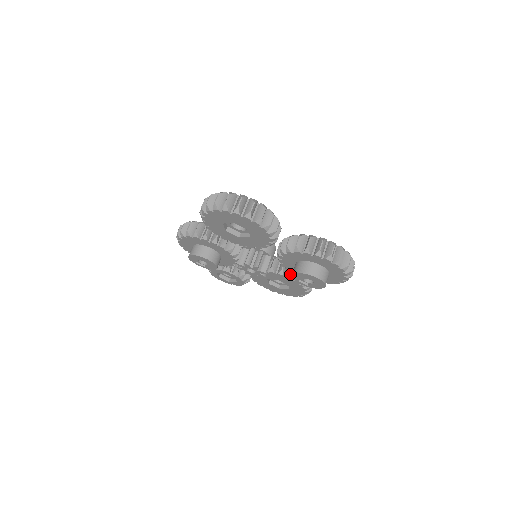
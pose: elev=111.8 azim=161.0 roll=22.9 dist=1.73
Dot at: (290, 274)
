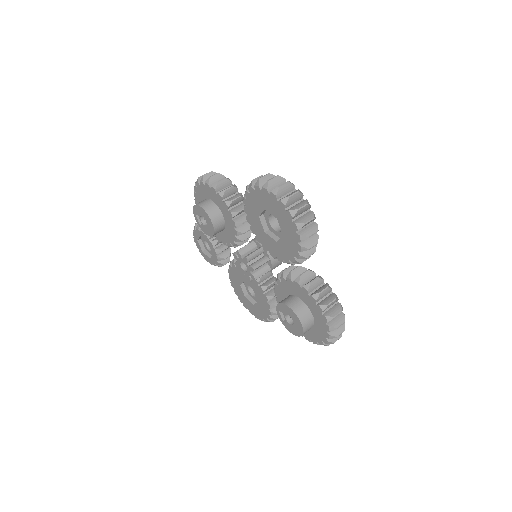
Dot at: (271, 296)
